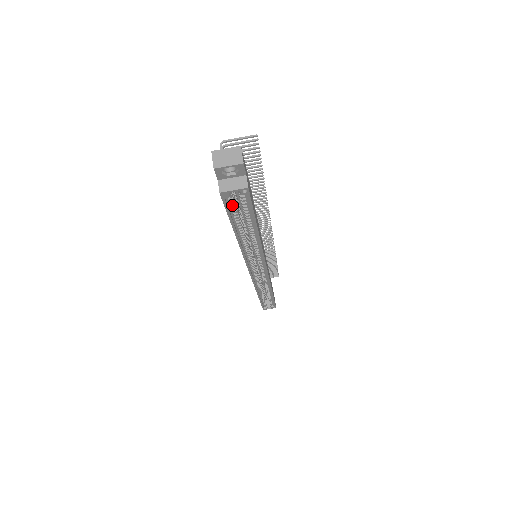
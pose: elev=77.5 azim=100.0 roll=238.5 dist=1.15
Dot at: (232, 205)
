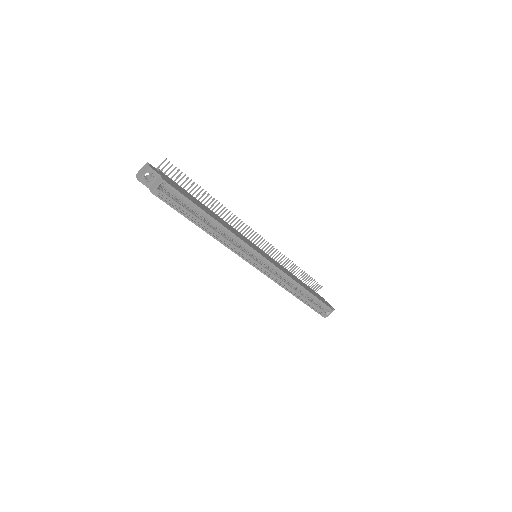
Dot at: (171, 201)
